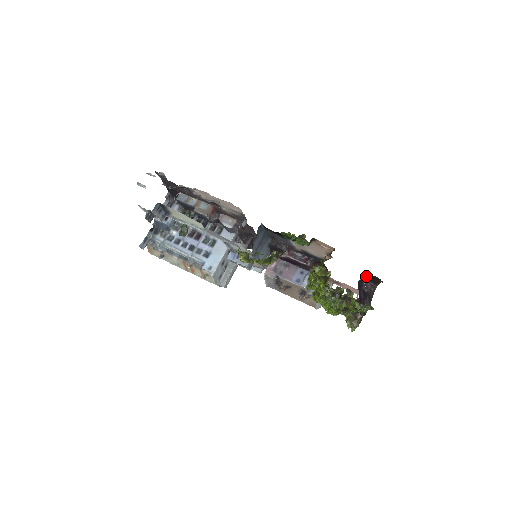
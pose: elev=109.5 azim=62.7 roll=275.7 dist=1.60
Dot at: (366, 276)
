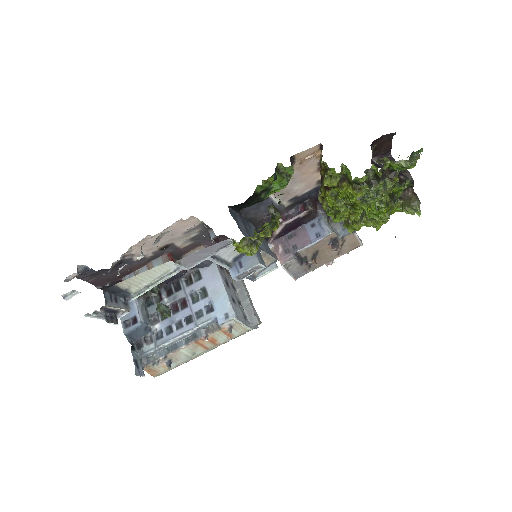
Dot at: (373, 150)
